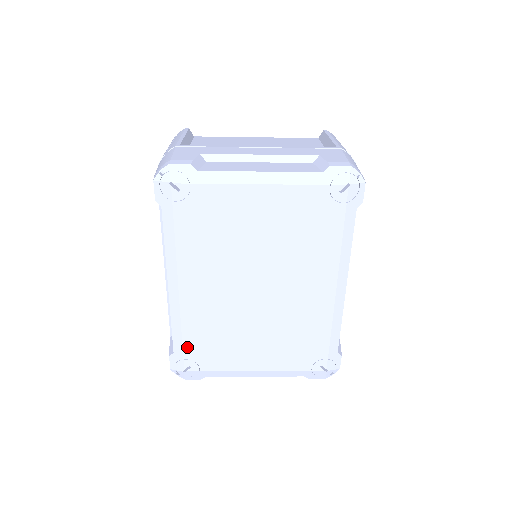
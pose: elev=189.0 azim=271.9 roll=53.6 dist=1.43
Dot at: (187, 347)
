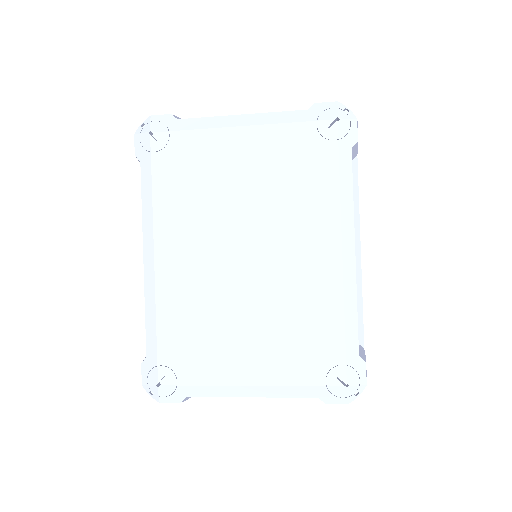
Dot at: (162, 346)
